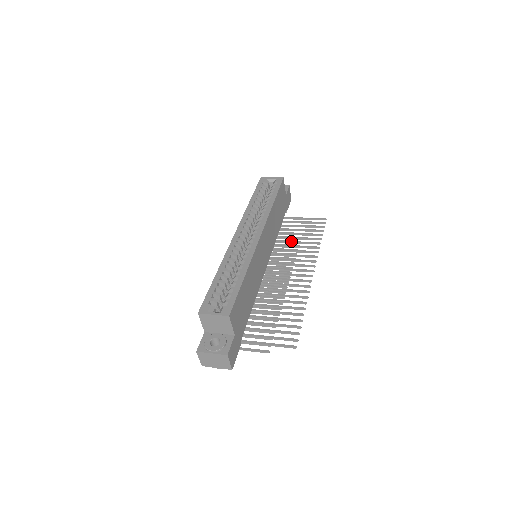
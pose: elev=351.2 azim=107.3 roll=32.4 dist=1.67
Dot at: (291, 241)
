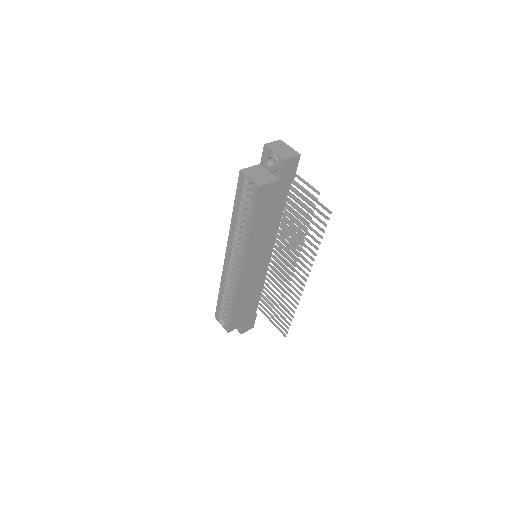
Dot at: (294, 230)
